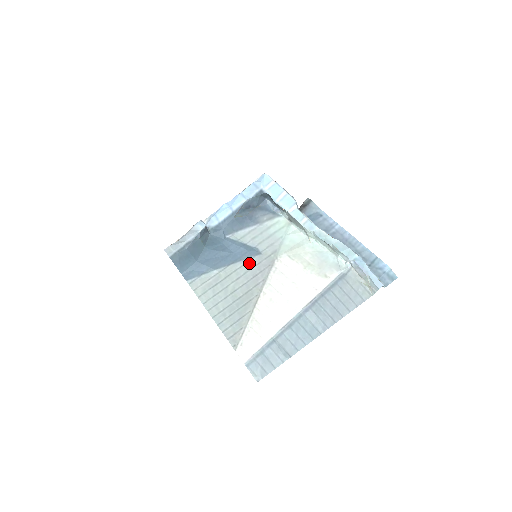
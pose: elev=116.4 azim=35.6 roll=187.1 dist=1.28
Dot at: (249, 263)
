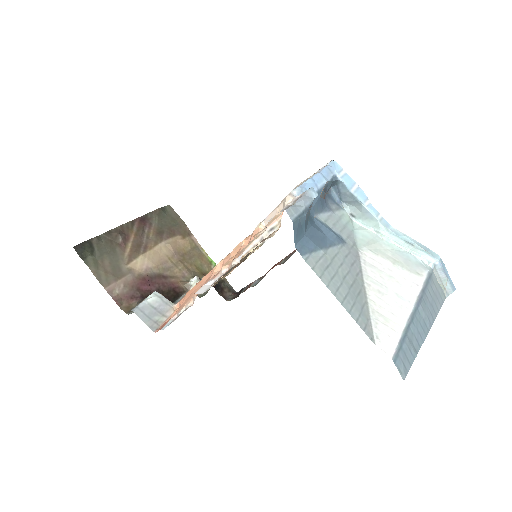
Dot at: (343, 250)
